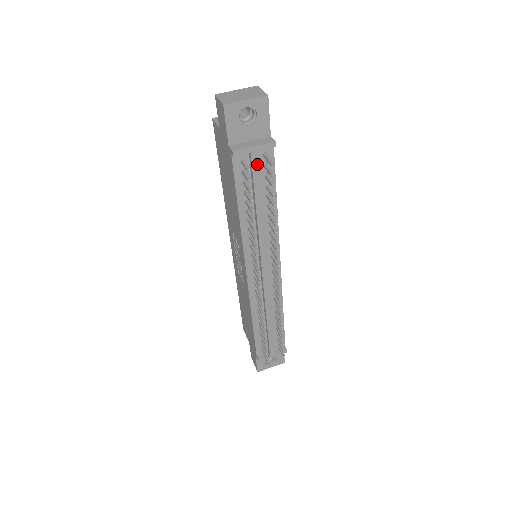
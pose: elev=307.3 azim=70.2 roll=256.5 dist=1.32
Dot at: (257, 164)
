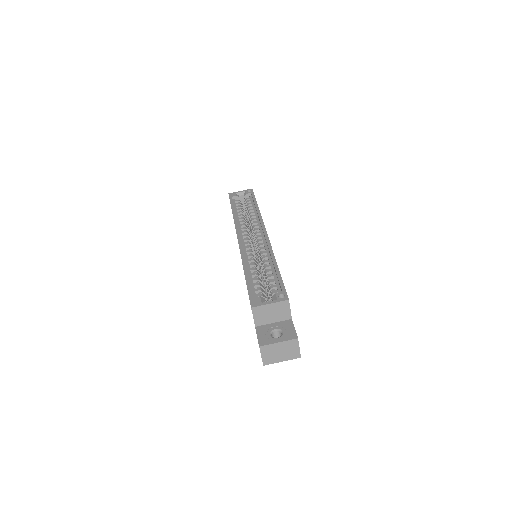
Dot at: occluded
